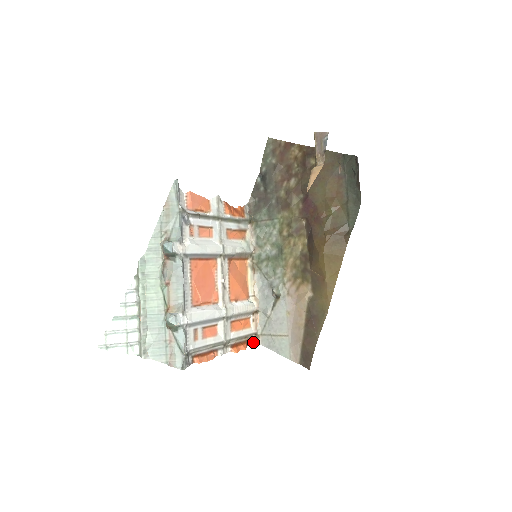
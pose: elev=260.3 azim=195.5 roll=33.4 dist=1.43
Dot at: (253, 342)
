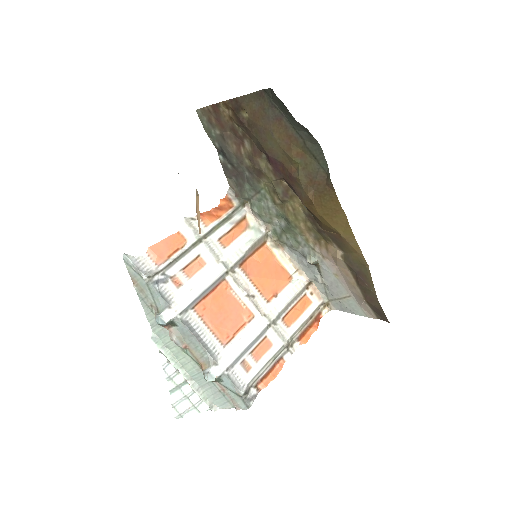
Dot at: (325, 312)
